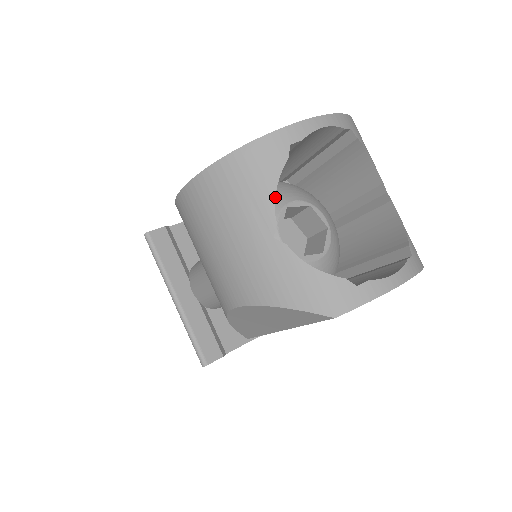
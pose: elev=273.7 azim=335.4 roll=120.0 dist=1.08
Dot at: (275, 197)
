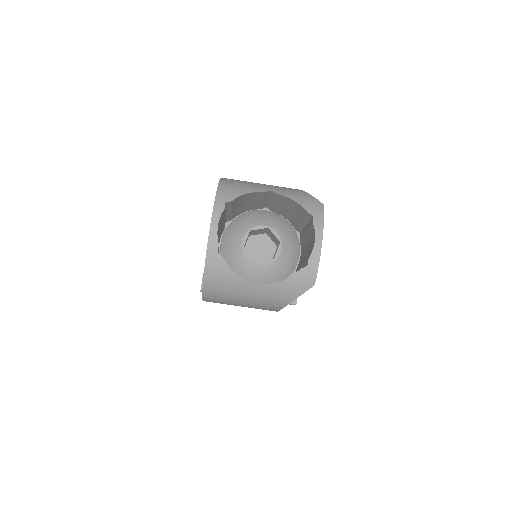
Dot at: (234, 248)
